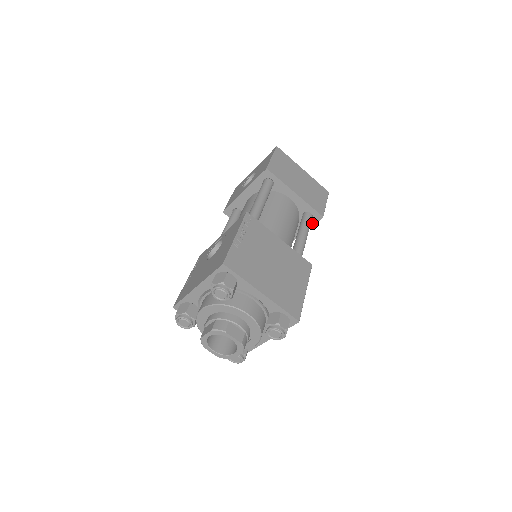
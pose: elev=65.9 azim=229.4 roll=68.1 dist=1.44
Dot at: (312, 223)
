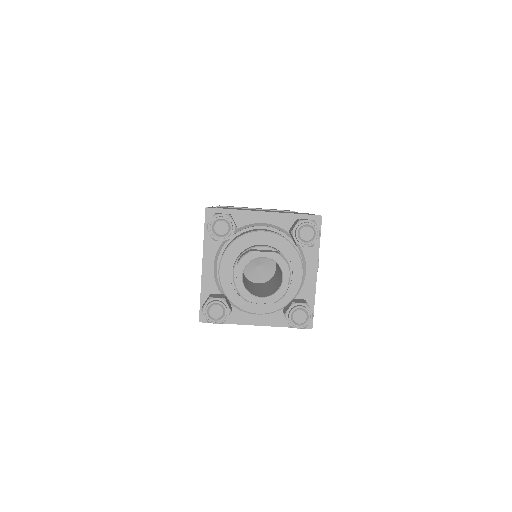
Dot at: occluded
